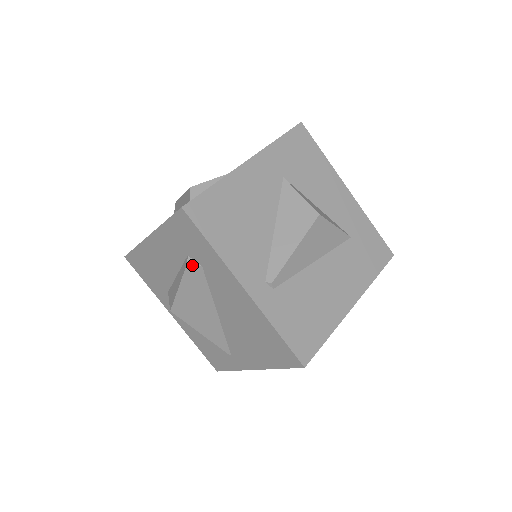
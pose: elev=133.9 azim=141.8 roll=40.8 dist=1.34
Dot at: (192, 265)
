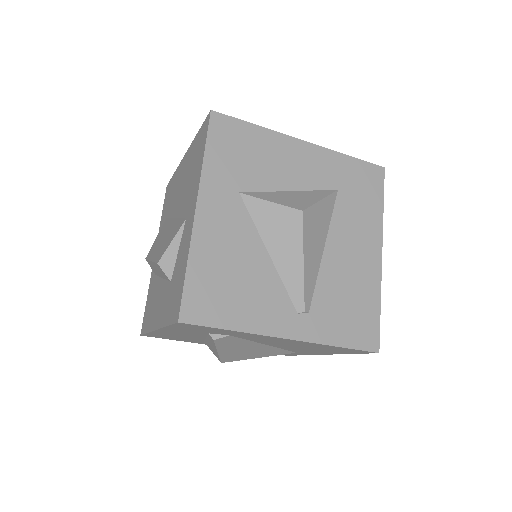
Dot at: (219, 339)
